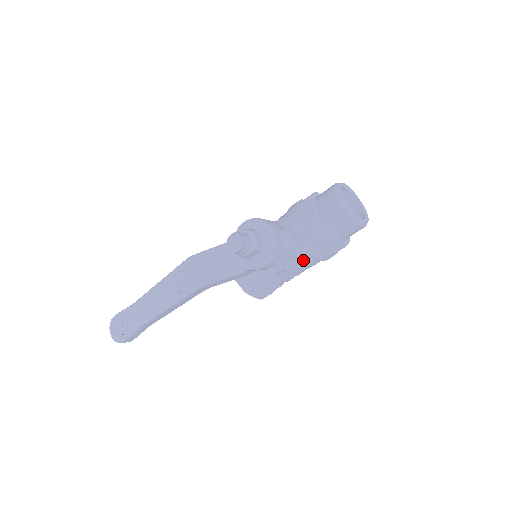
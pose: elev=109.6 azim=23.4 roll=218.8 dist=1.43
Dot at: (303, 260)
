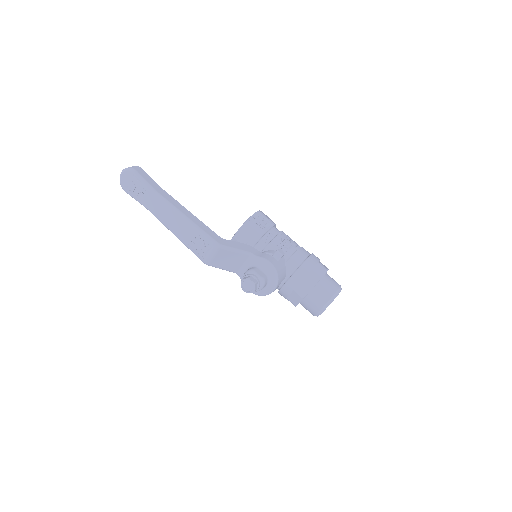
Dot at: occluded
